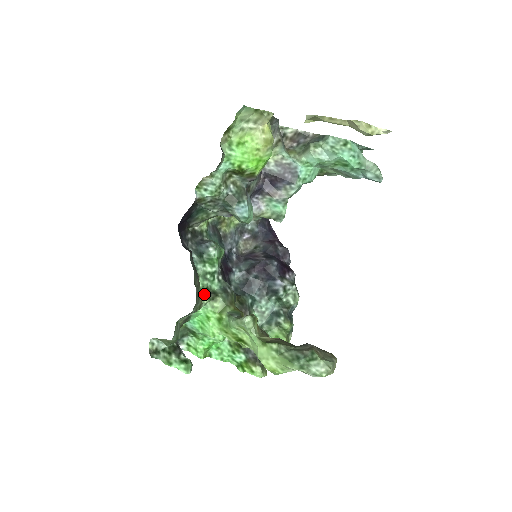
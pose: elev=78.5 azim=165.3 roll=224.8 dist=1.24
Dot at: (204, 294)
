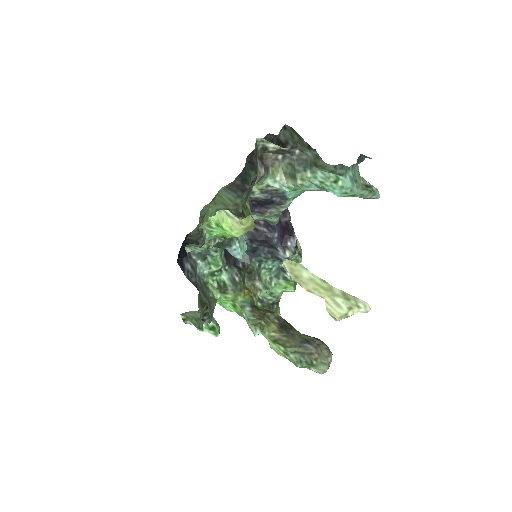
Dot at: (216, 291)
